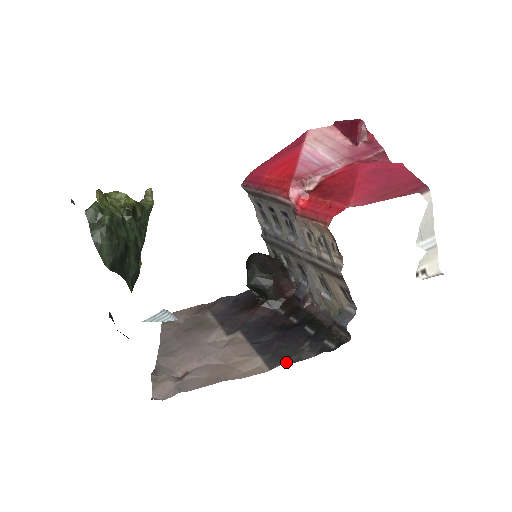
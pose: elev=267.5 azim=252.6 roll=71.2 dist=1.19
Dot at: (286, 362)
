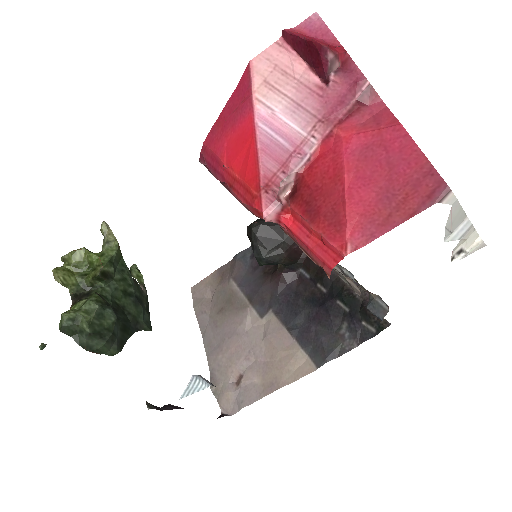
Dot at: (330, 359)
